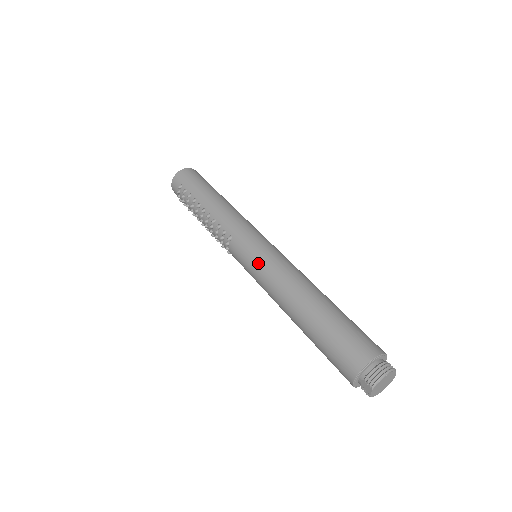
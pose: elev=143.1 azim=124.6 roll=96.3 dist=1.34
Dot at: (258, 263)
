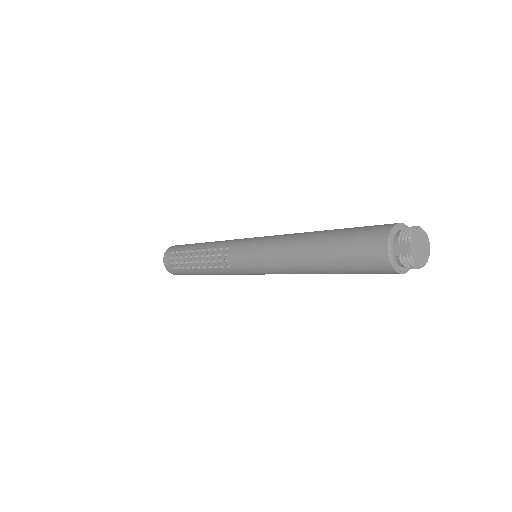
Dot at: (259, 243)
